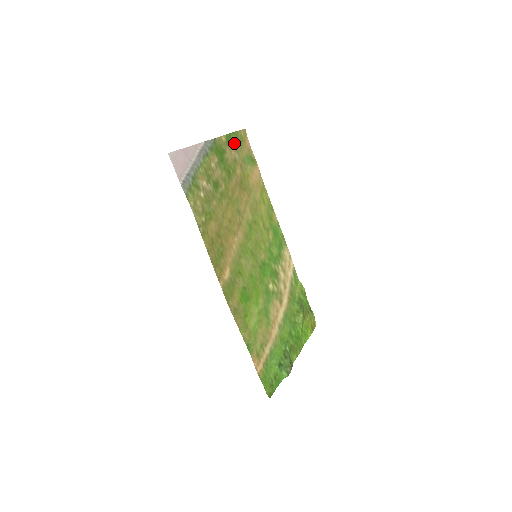
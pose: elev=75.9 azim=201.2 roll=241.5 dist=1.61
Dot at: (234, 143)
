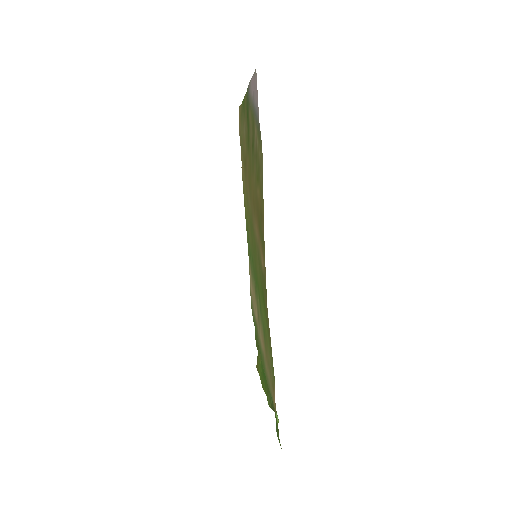
Dot at: (244, 113)
